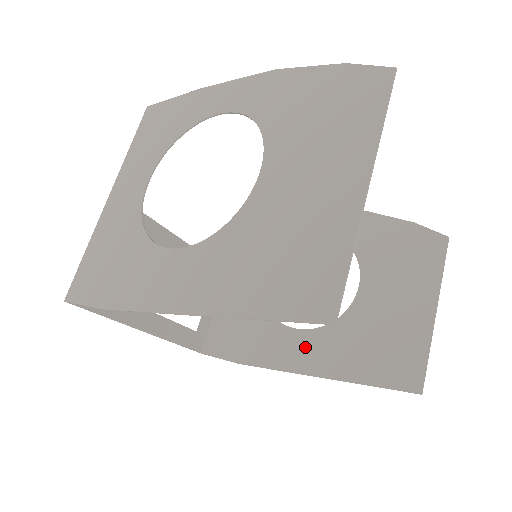
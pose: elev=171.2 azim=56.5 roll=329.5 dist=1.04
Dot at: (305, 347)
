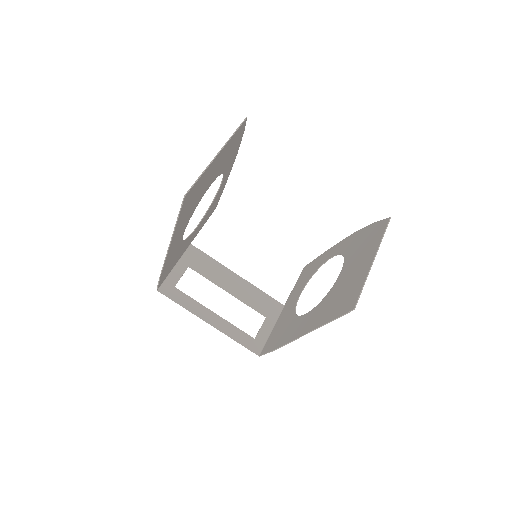
Dot at: (306, 321)
